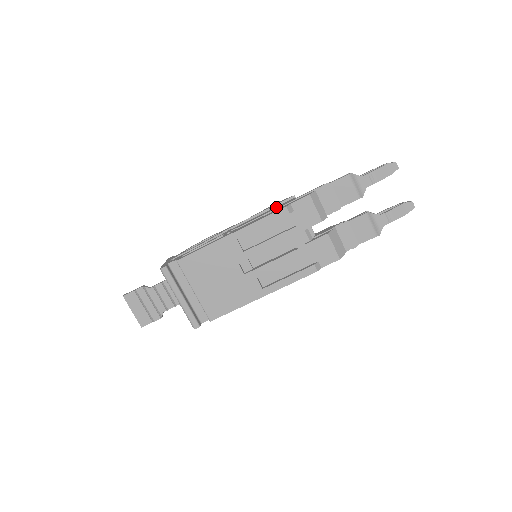
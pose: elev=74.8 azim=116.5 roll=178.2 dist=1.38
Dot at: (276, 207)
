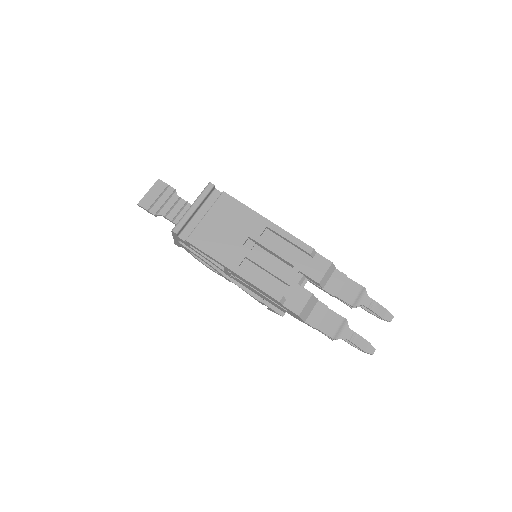
Dot at: occluded
